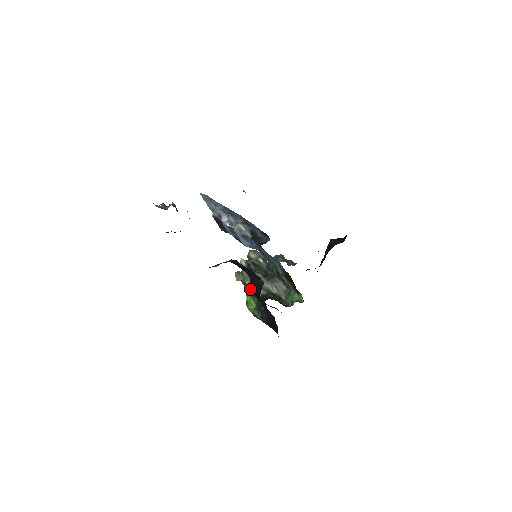
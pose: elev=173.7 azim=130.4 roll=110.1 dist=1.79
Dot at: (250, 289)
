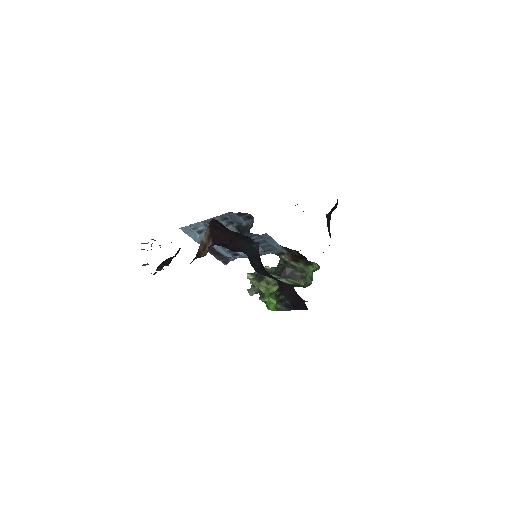
Dot at: (265, 292)
